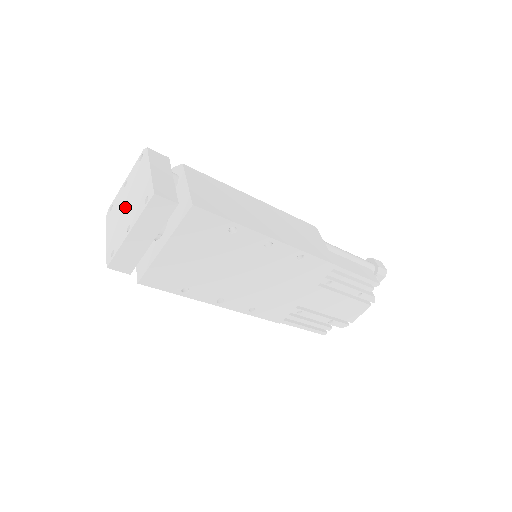
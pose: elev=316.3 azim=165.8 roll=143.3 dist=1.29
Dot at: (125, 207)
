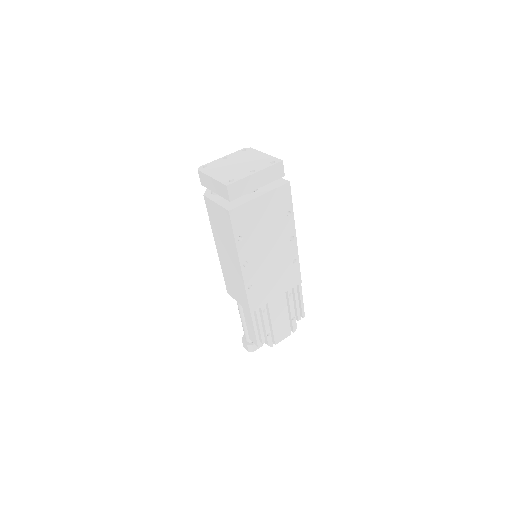
Dot at: (236, 165)
